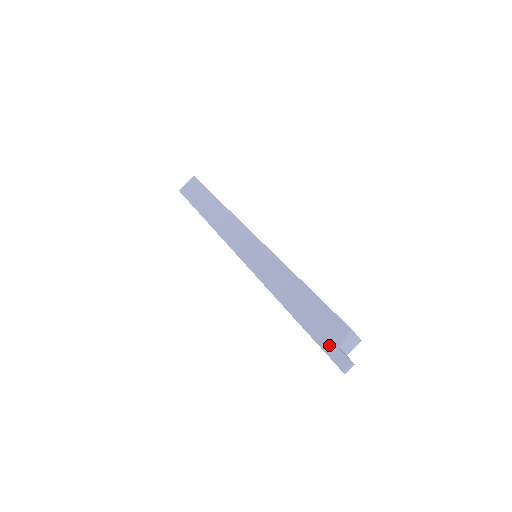
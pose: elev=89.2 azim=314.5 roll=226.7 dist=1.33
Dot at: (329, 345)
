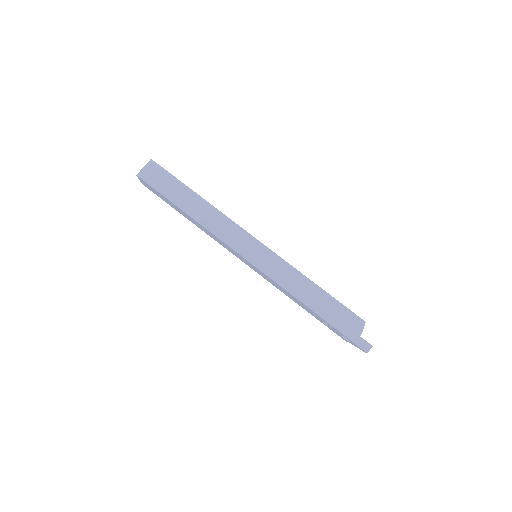
Dot at: (353, 335)
